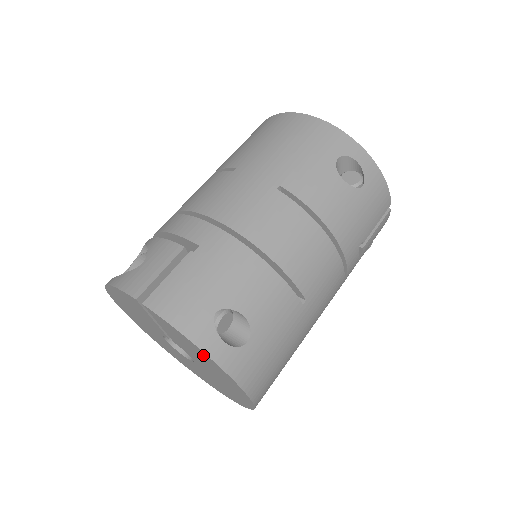
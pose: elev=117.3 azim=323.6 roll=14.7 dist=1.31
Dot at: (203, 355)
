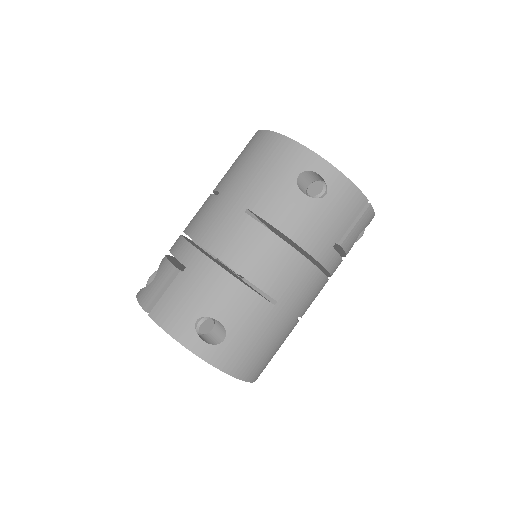
Dot at: occluded
